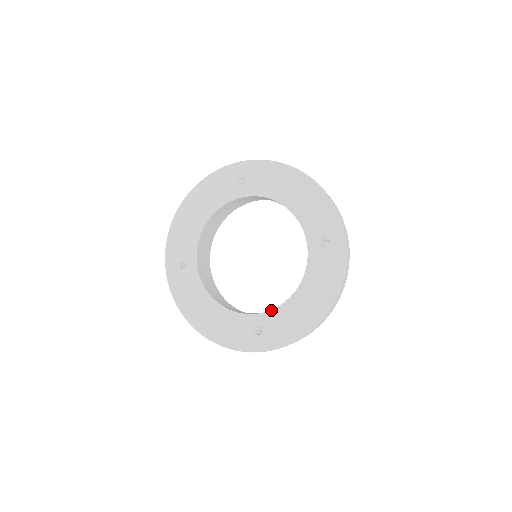
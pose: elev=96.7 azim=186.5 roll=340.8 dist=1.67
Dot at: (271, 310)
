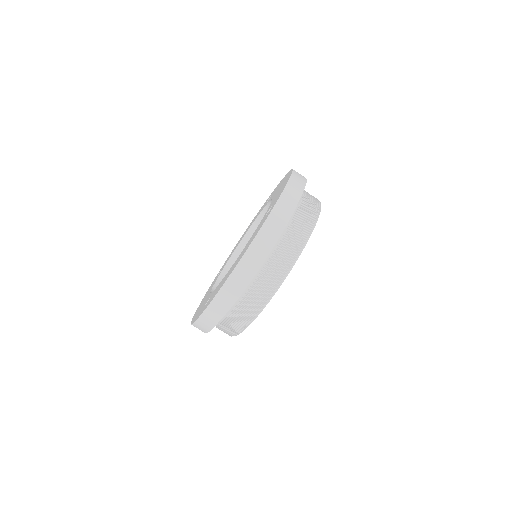
Dot at: occluded
